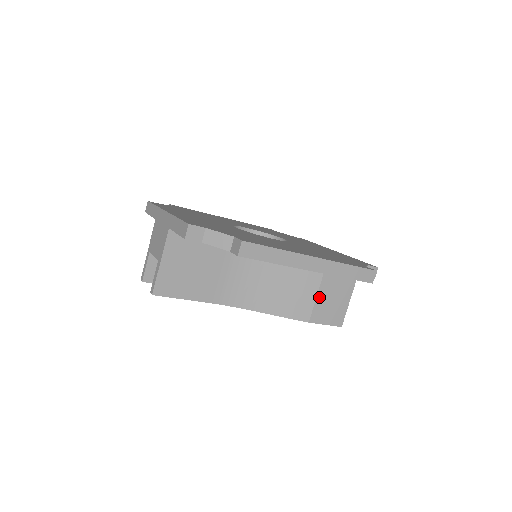
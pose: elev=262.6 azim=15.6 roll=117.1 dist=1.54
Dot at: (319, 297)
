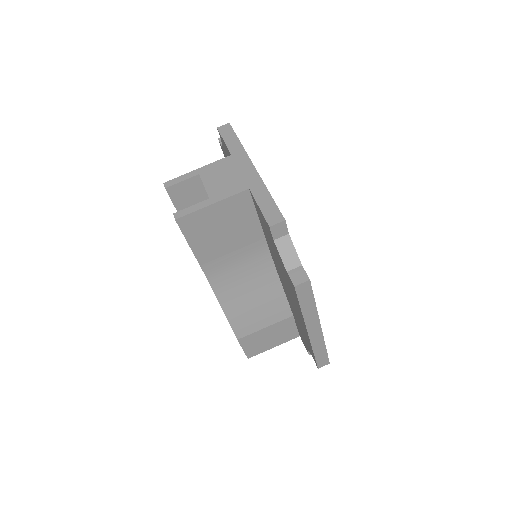
Dot at: (264, 330)
